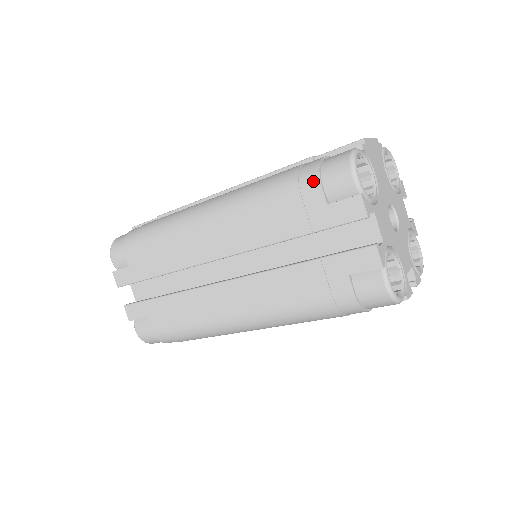
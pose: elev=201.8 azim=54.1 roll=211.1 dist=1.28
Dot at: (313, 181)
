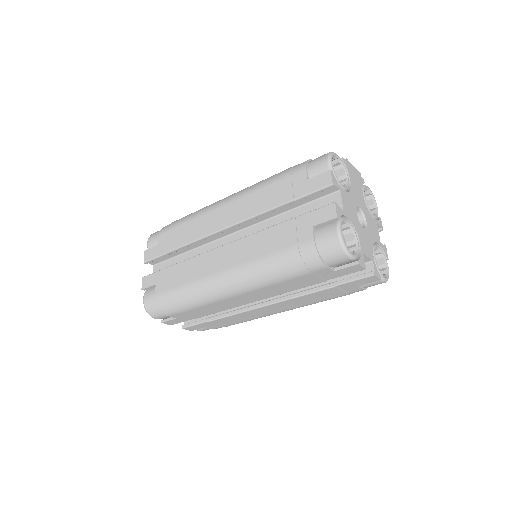
Dot at: (302, 166)
